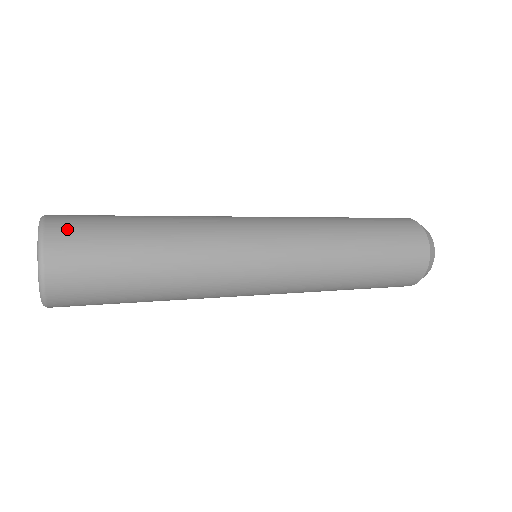
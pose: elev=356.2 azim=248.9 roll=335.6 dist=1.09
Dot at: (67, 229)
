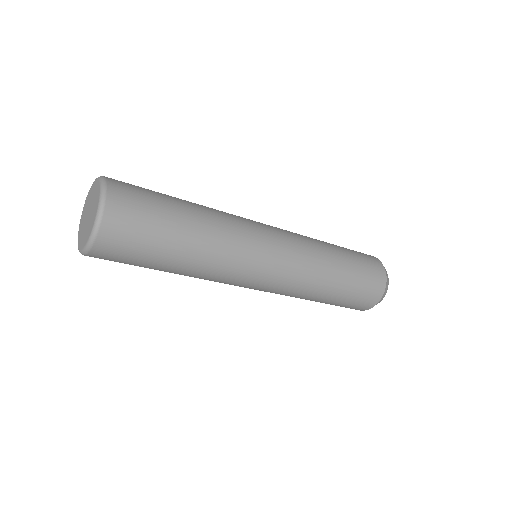
Dot at: (123, 214)
